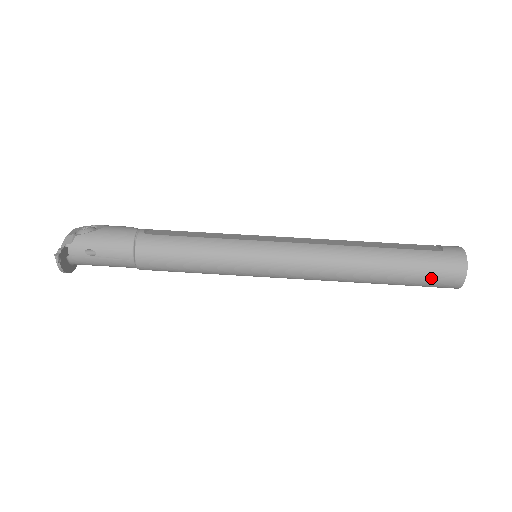
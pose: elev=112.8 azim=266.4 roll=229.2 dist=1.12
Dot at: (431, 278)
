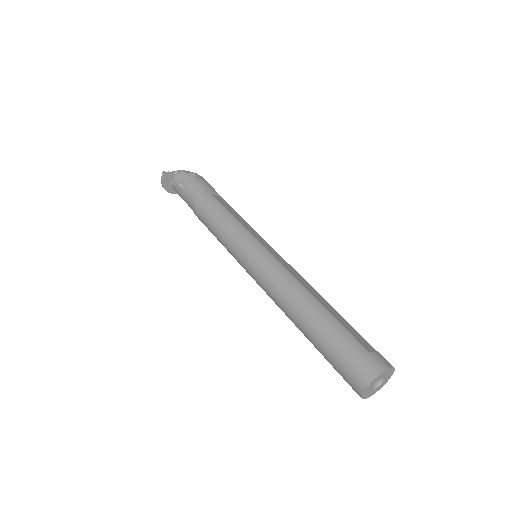
Dot at: (341, 364)
